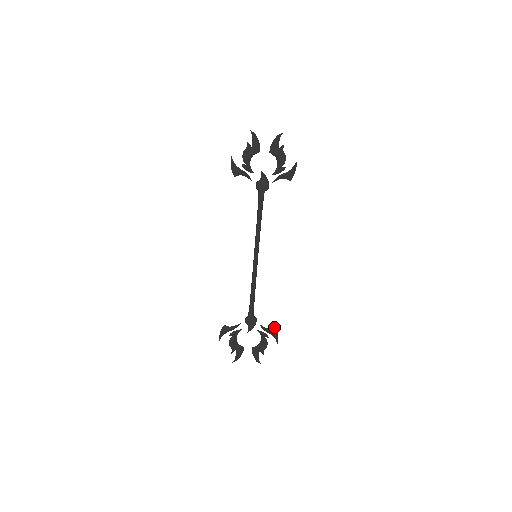
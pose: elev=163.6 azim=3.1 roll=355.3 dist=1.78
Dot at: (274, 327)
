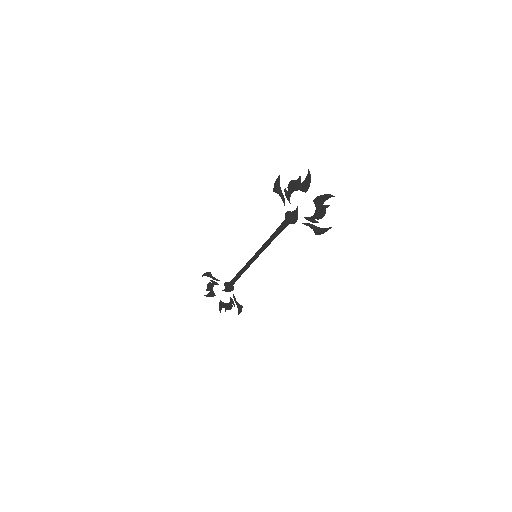
Dot at: occluded
